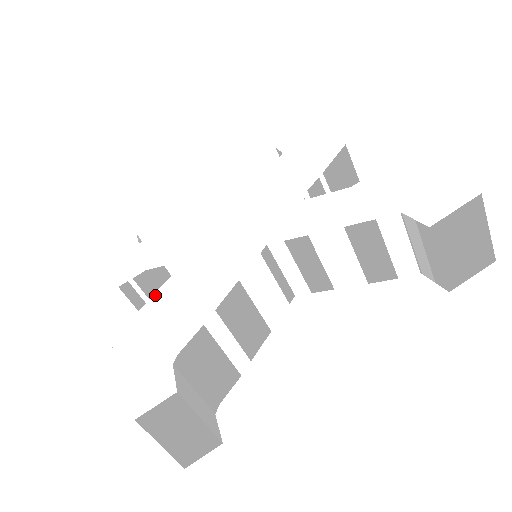
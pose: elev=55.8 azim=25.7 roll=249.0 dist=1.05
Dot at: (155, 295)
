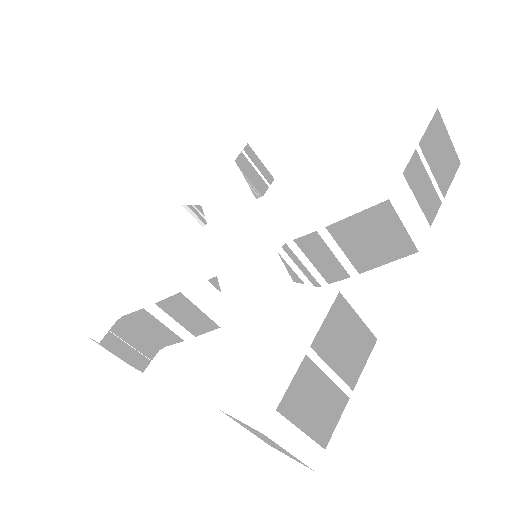
Dot at: (174, 243)
